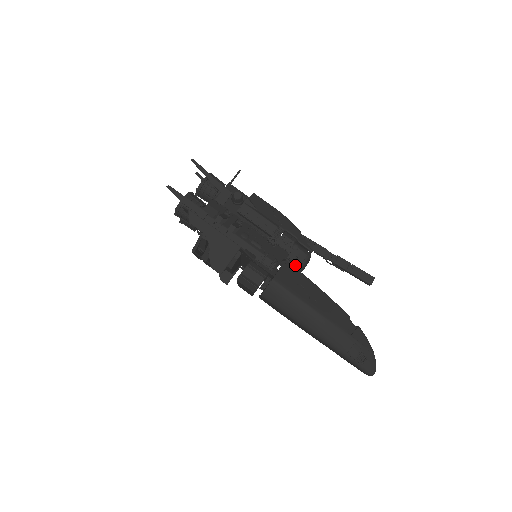
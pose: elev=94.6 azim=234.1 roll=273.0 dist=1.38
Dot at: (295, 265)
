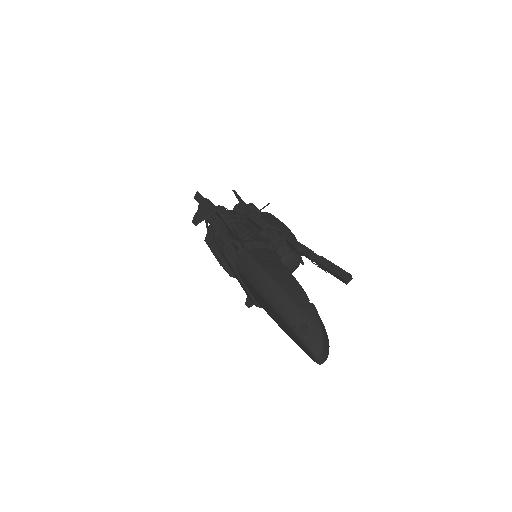
Dot at: (278, 257)
